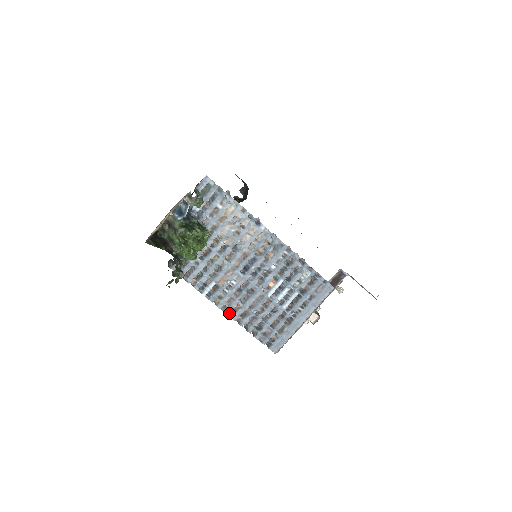
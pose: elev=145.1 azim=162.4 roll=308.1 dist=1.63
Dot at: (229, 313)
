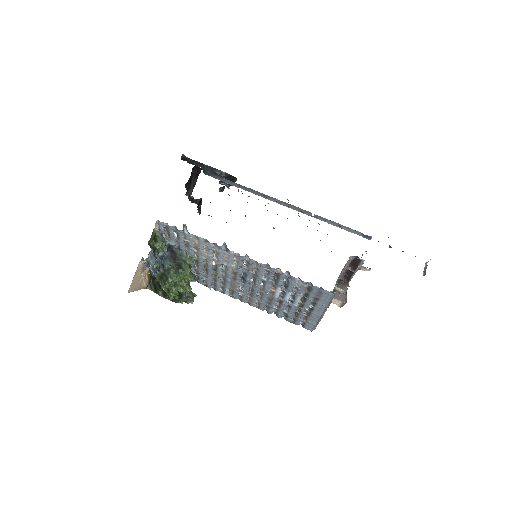
Dot at: (255, 306)
